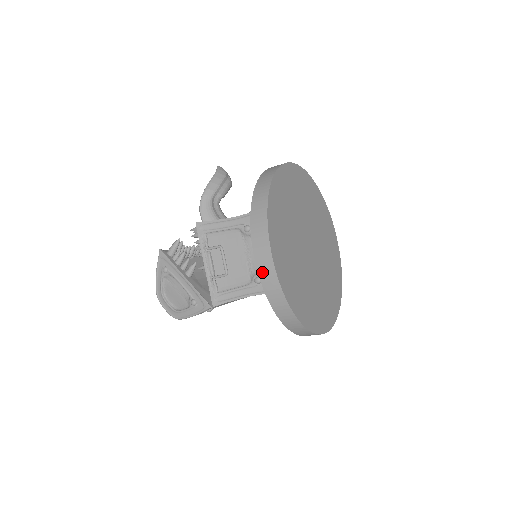
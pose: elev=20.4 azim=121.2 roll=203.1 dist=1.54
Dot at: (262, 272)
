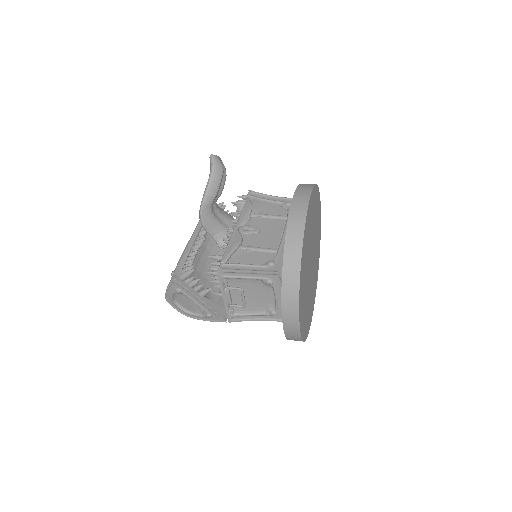
Dot at: (288, 330)
